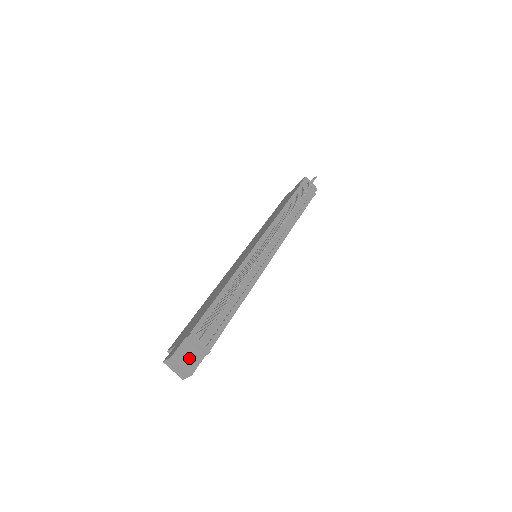
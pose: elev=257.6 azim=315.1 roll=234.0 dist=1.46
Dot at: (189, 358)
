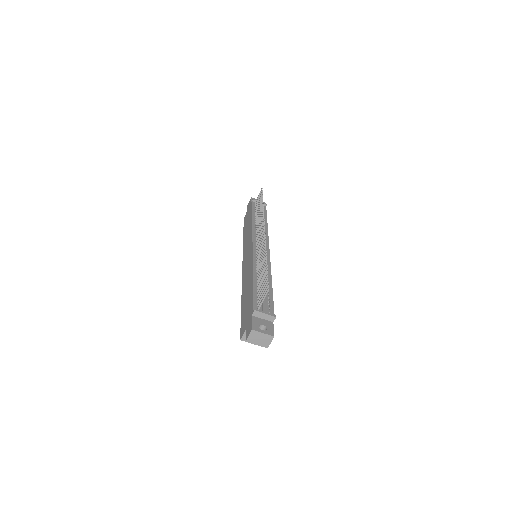
Dot at: (263, 328)
